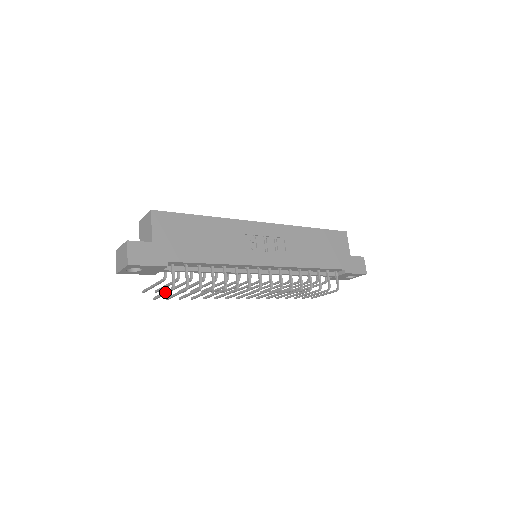
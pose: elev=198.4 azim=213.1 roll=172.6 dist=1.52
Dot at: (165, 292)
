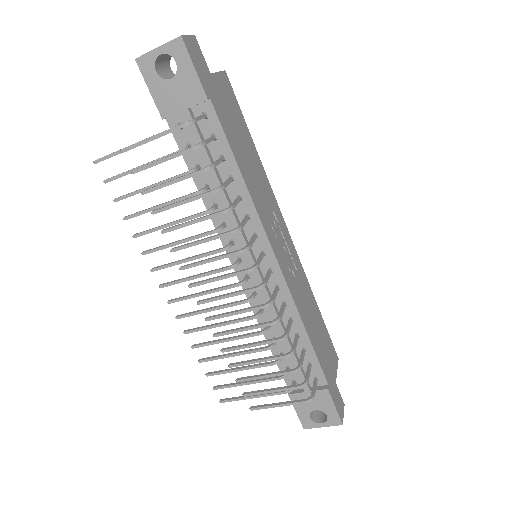
Dot at: occluded
